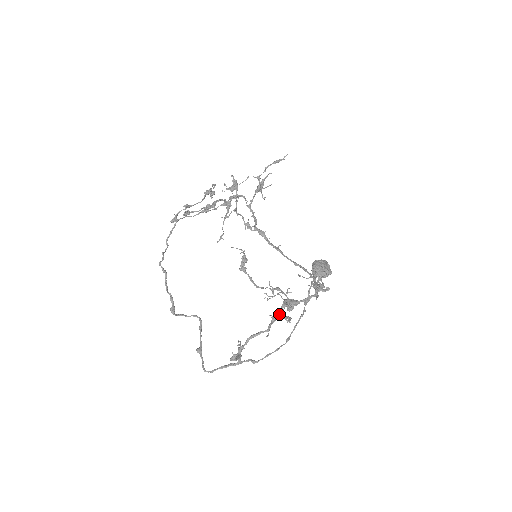
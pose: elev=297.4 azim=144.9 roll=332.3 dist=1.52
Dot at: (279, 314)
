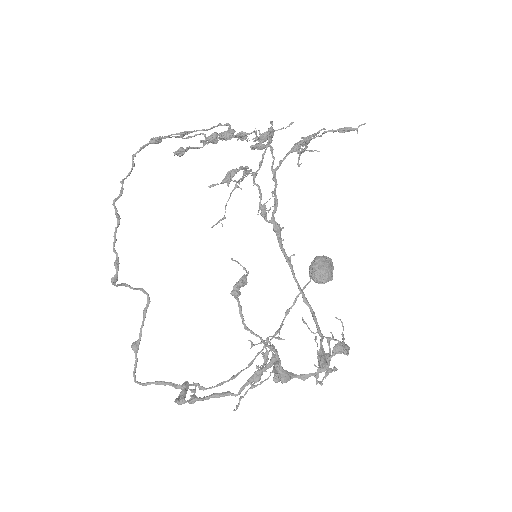
Dot at: (260, 378)
